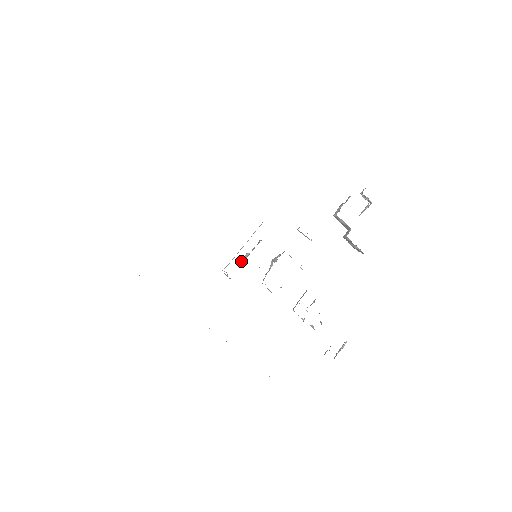
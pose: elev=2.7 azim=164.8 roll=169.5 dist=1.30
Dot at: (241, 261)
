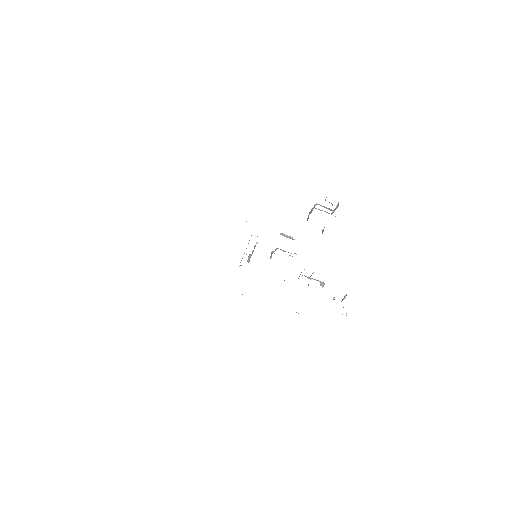
Dot at: (249, 258)
